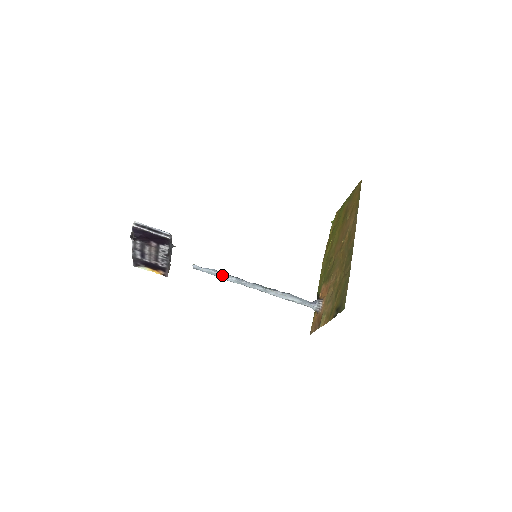
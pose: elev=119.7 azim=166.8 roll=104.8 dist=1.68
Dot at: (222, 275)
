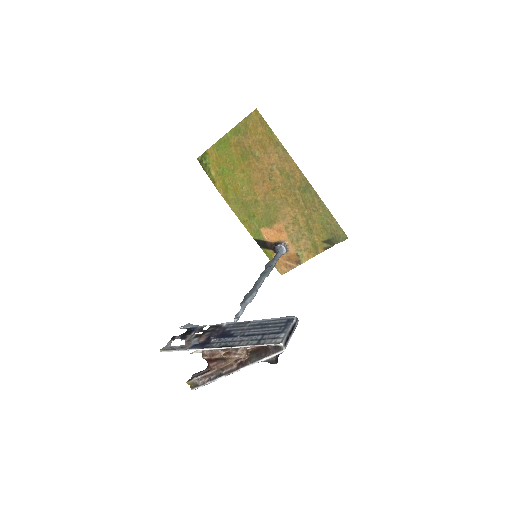
Dot at: (250, 301)
